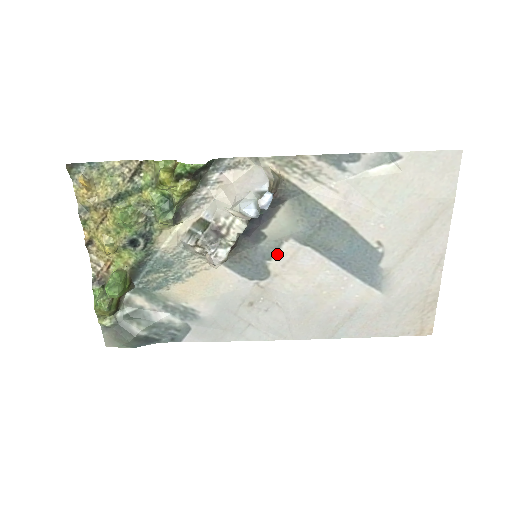
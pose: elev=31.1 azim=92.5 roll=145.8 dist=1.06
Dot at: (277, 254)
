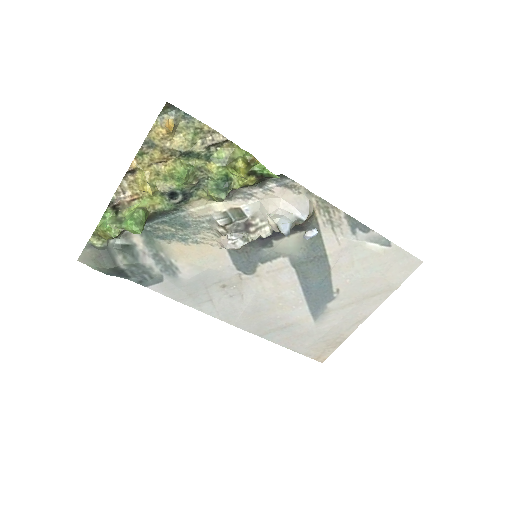
Dot at: (270, 262)
